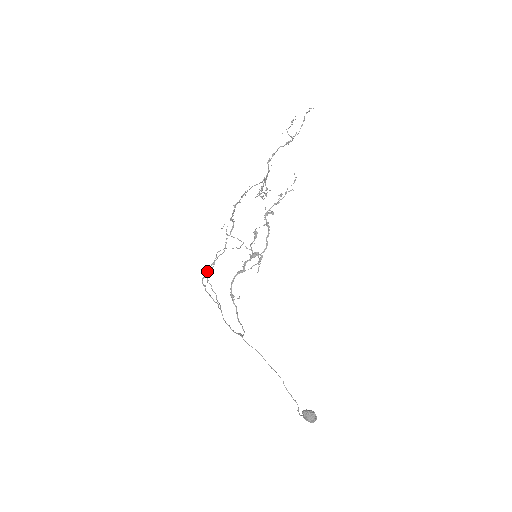
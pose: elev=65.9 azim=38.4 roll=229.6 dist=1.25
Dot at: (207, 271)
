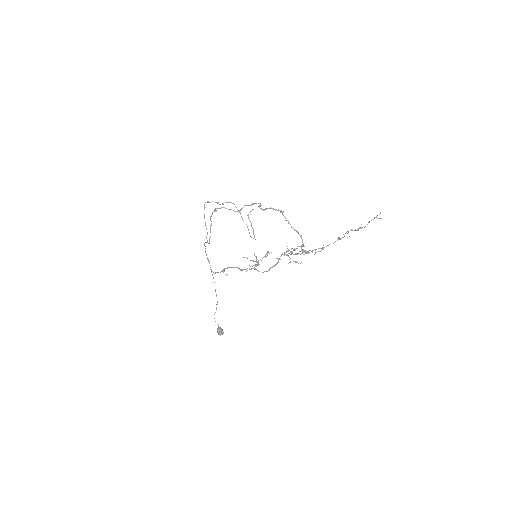
Dot at: (215, 210)
